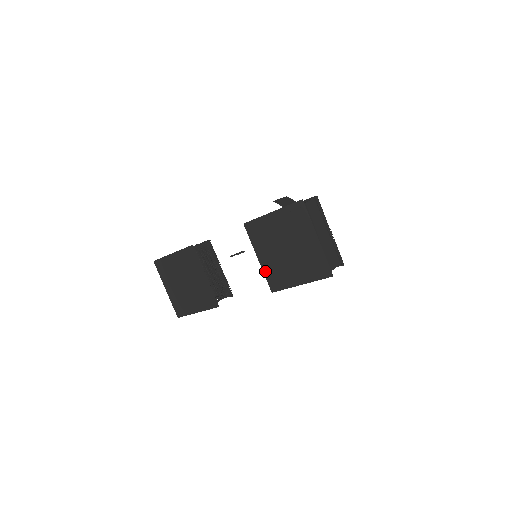
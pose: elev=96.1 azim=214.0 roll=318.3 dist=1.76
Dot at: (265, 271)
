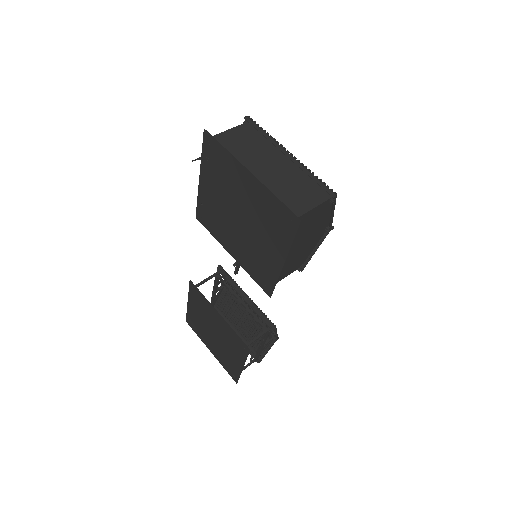
Dot at: (246, 269)
